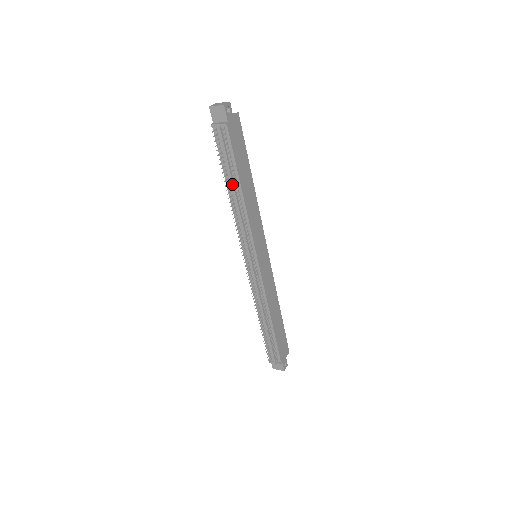
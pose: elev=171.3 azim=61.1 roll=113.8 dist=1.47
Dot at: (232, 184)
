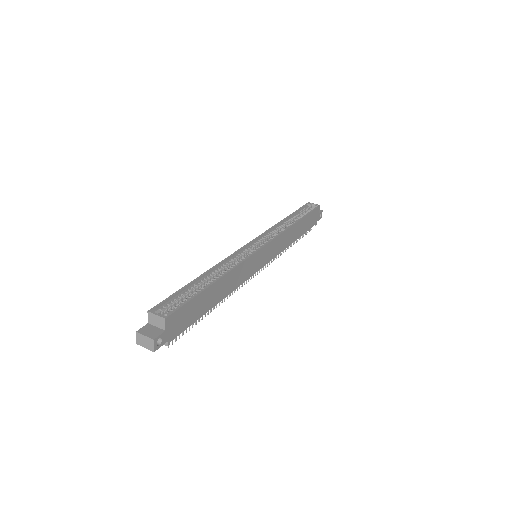
Dot at: occluded
